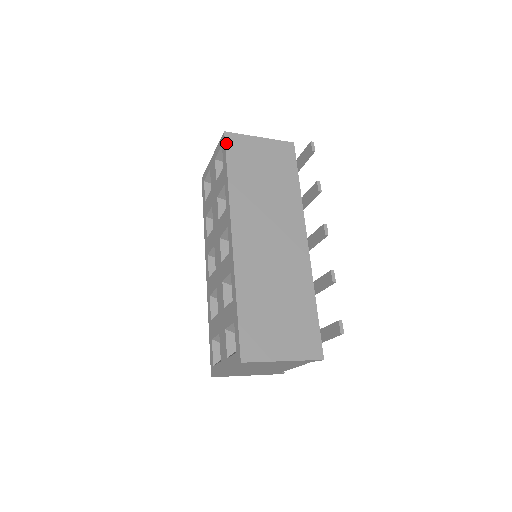
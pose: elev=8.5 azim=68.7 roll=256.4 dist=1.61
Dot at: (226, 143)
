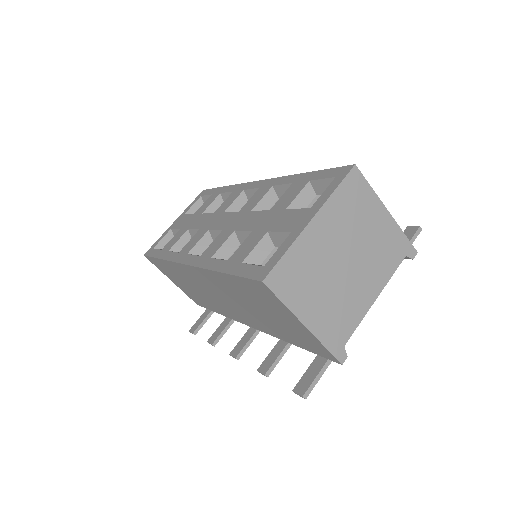
Dot at: occluded
